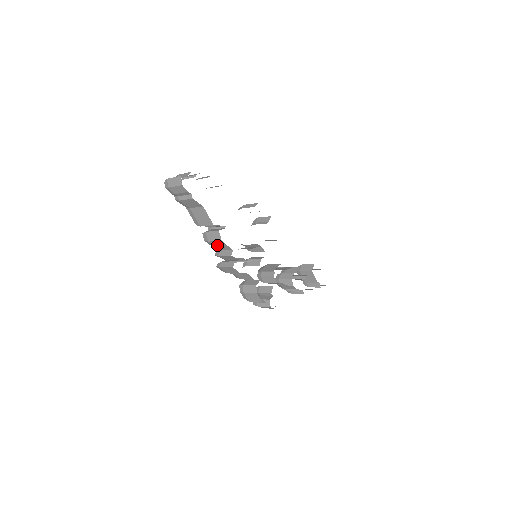
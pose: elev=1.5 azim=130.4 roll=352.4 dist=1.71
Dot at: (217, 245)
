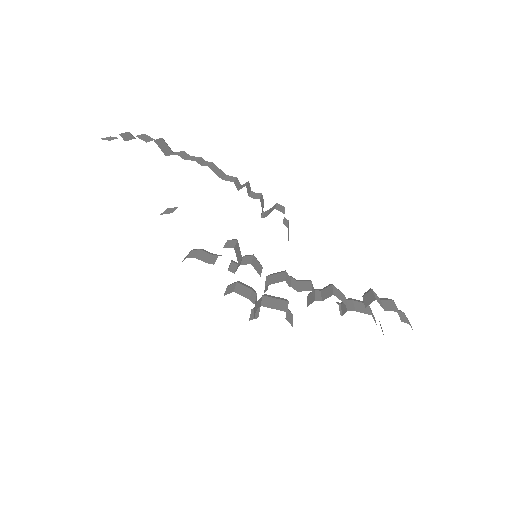
Dot at: occluded
